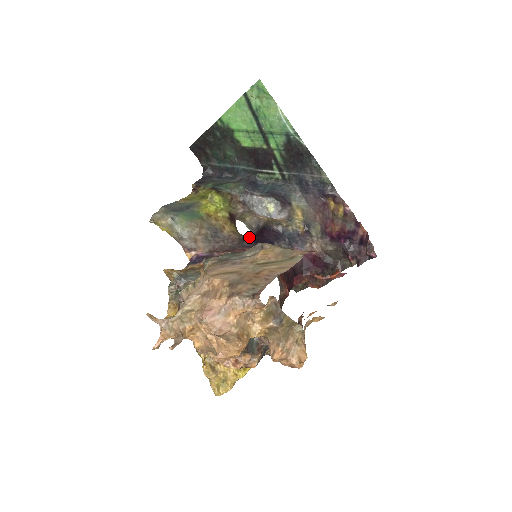
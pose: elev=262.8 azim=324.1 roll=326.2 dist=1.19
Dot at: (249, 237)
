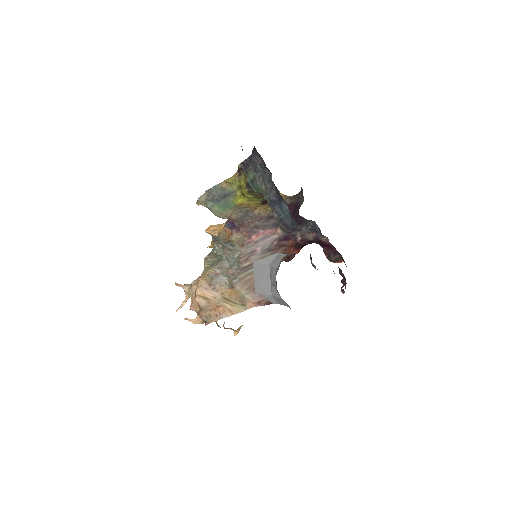
Dot at: occluded
